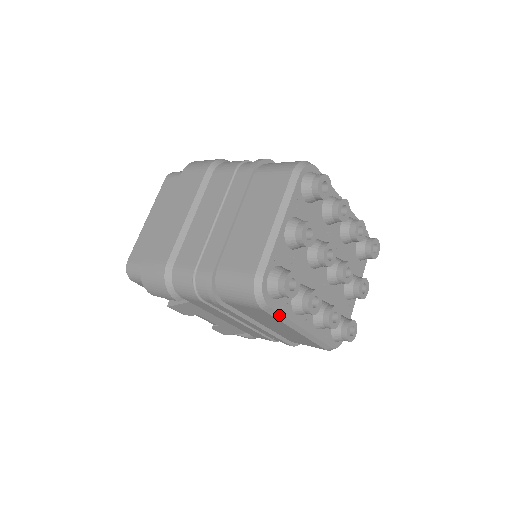
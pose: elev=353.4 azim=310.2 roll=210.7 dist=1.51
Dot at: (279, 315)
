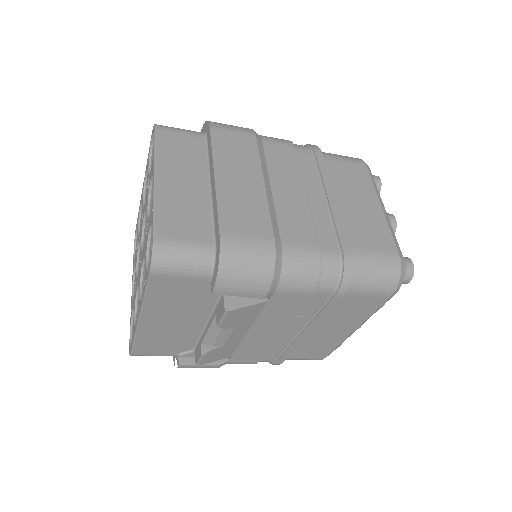
Dot at: occluded
